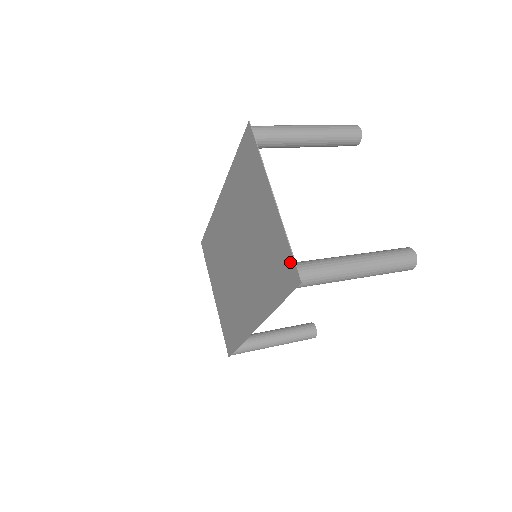
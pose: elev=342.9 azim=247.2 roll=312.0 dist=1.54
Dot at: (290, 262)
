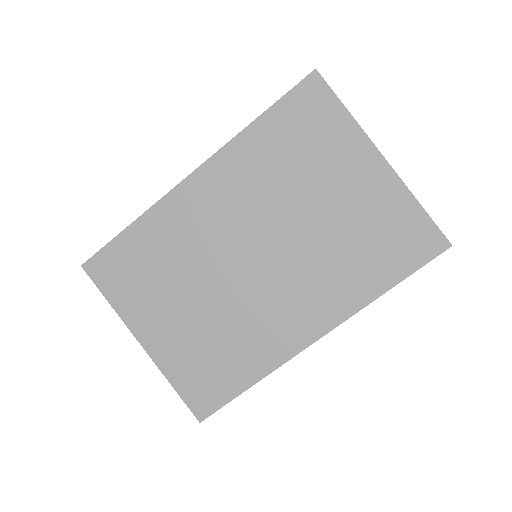
Dot at: (426, 228)
